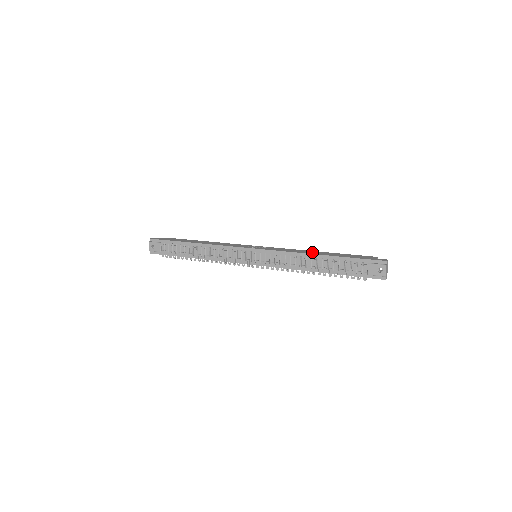
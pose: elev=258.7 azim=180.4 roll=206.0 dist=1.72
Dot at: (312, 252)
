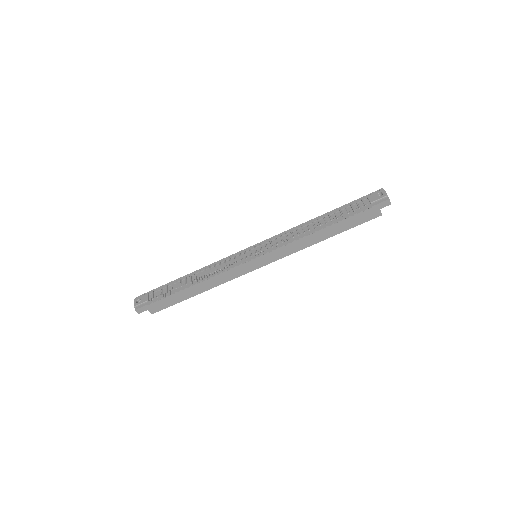
Dot at: occluded
